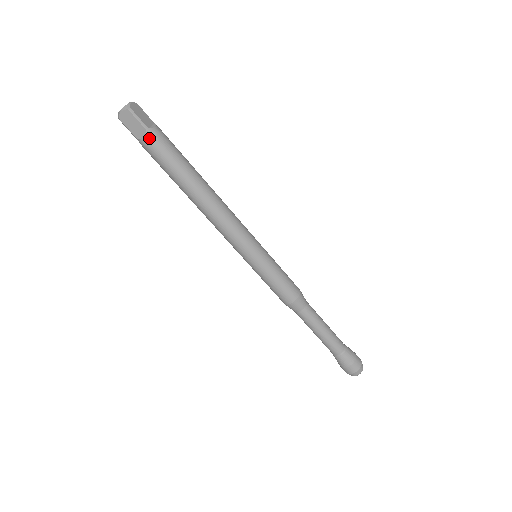
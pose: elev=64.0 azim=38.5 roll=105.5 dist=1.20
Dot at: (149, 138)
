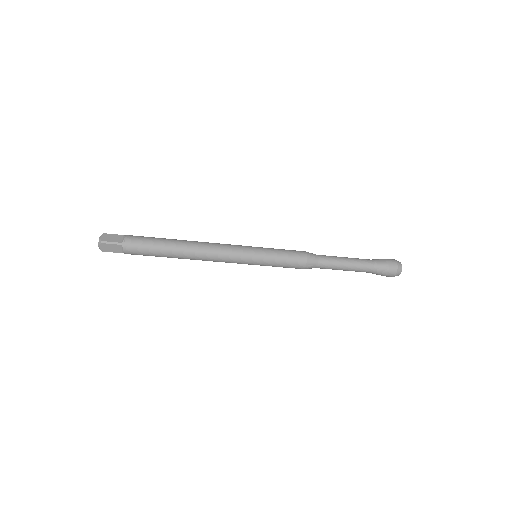
Dot at: (127, 248)
